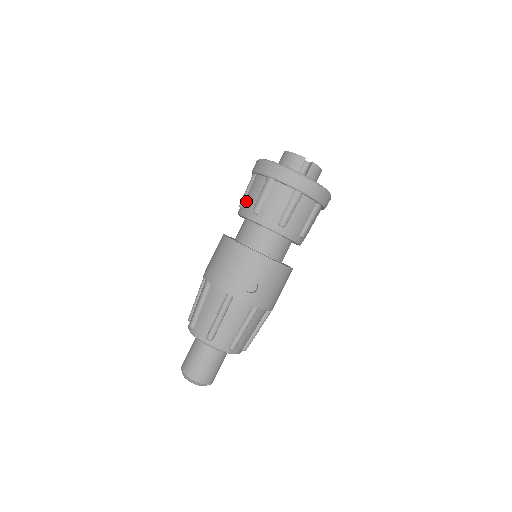
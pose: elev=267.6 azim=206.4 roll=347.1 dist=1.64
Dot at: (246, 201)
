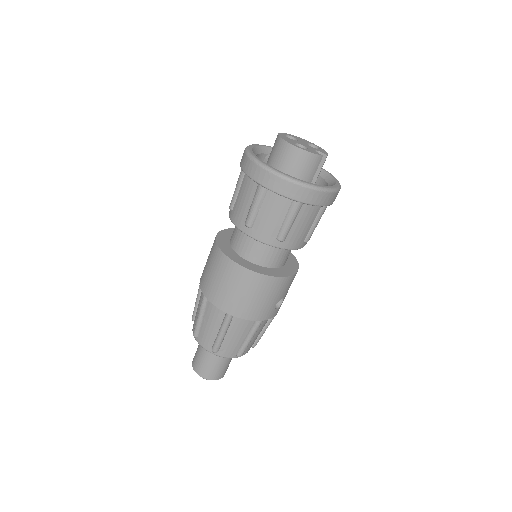
Dot at: (261, 224)
